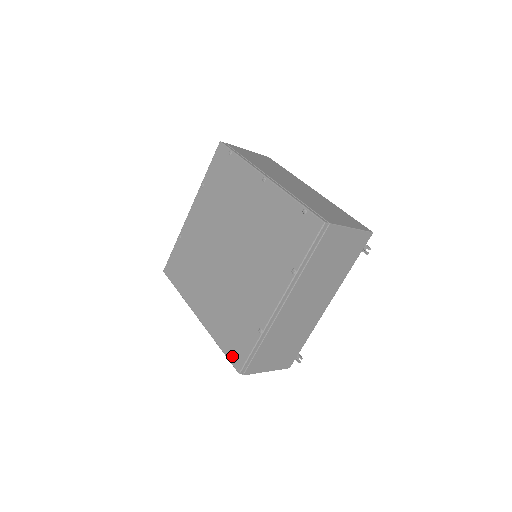
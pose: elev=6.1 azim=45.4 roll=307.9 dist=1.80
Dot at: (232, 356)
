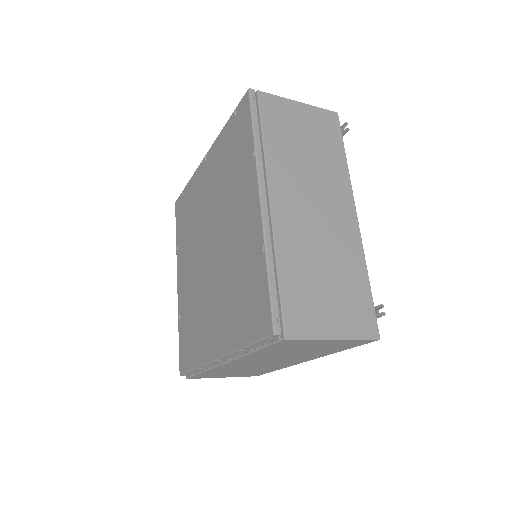
Dot at: (258, 329)
